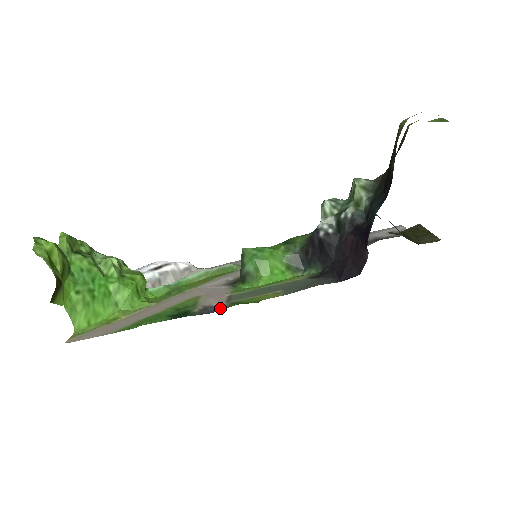
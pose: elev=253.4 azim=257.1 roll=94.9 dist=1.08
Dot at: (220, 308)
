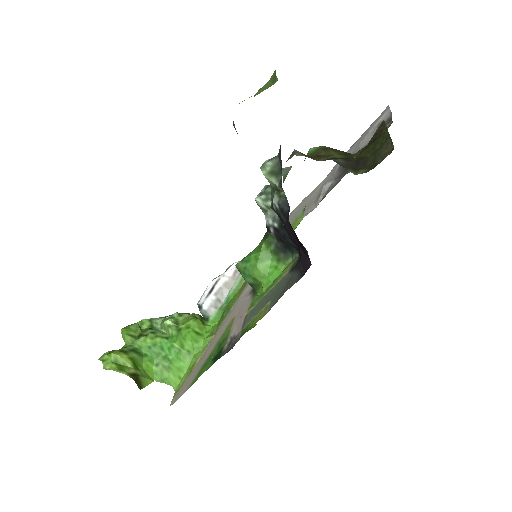
Dot at: (236, 340)
